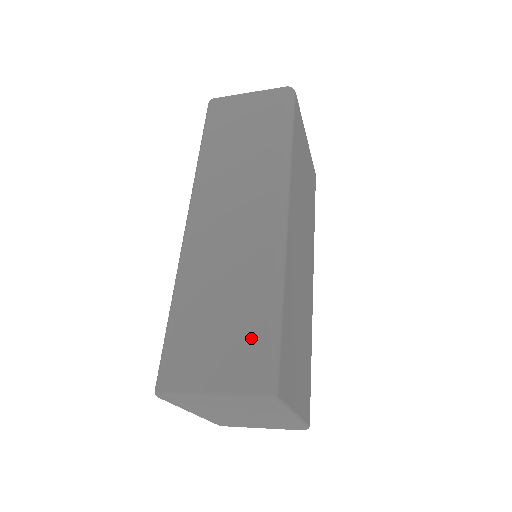
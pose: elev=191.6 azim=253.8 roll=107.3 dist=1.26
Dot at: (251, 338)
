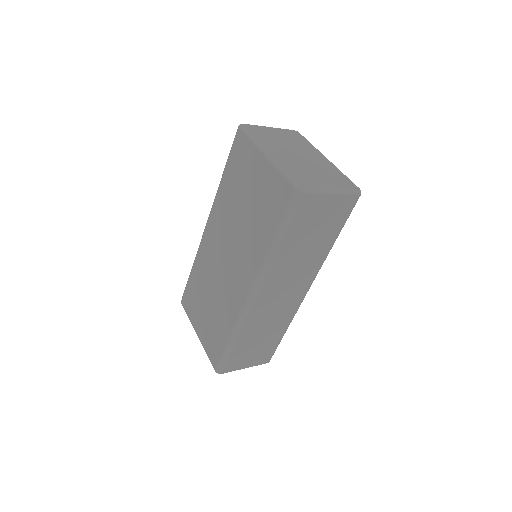
Dot at: (270, 348)
